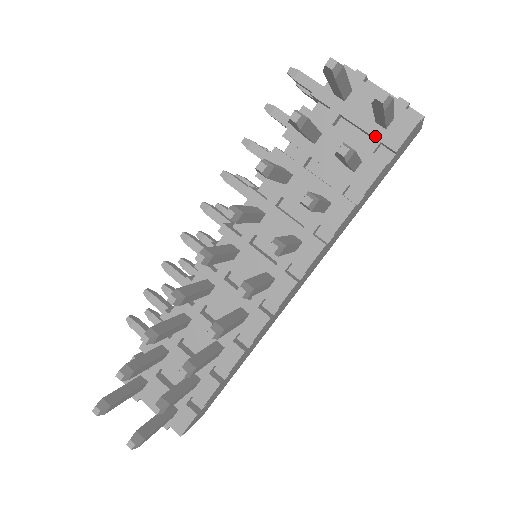
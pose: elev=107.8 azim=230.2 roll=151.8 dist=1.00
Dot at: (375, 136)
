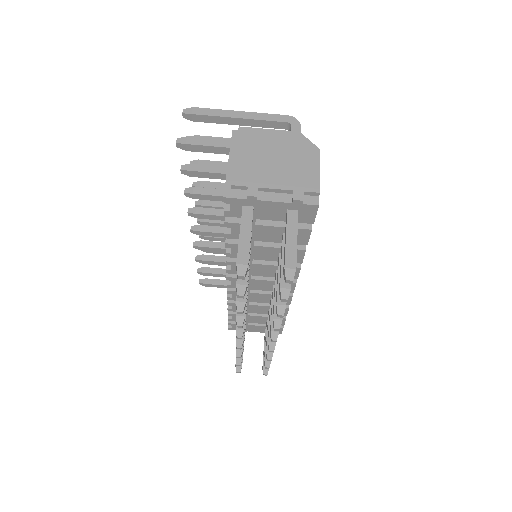
Dot at: occluded
